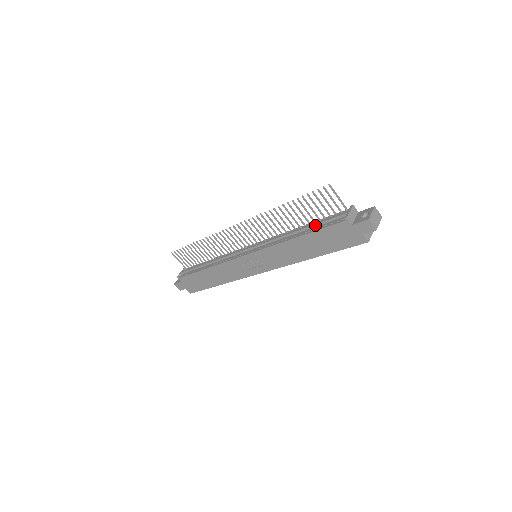
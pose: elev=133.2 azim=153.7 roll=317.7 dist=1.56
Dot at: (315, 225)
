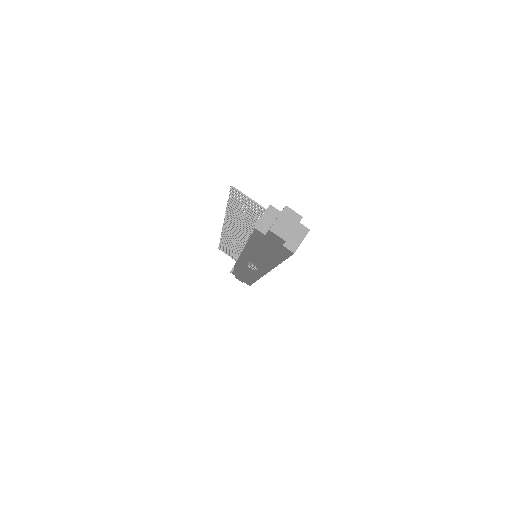
Dot at: (254, 231)
